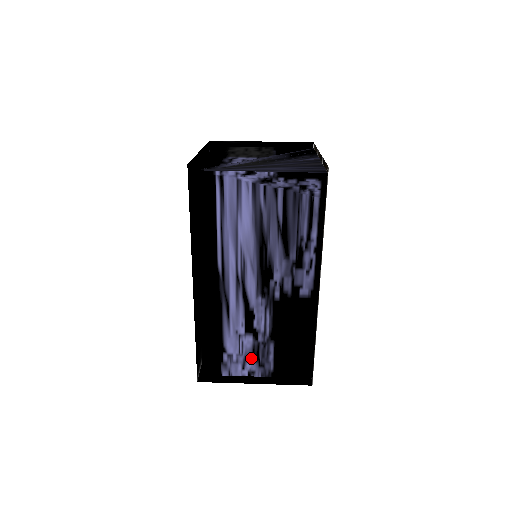
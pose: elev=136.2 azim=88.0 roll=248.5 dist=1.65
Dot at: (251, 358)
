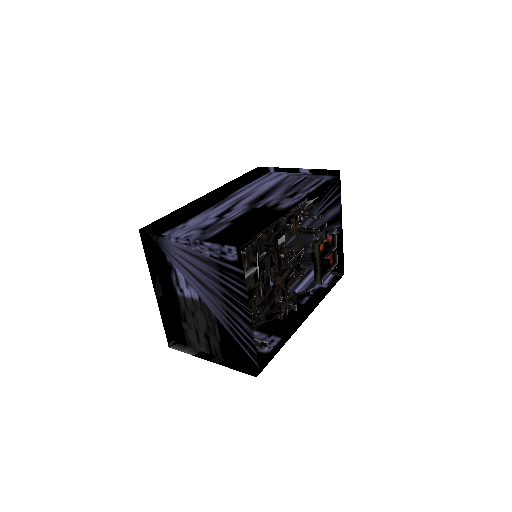
Dot at: (200, 229)
